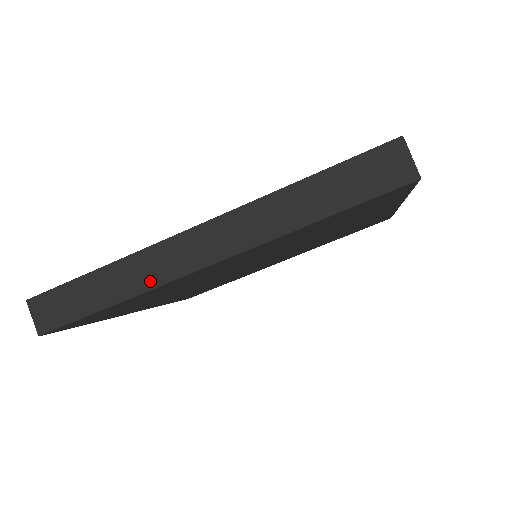
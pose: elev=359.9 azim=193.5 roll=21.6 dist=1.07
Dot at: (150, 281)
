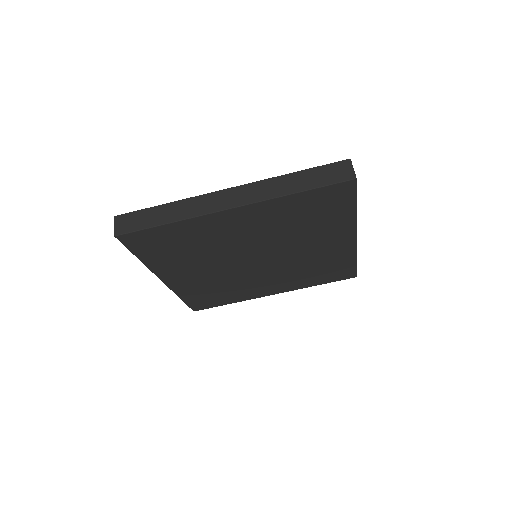
Dot at: (194, 213)
